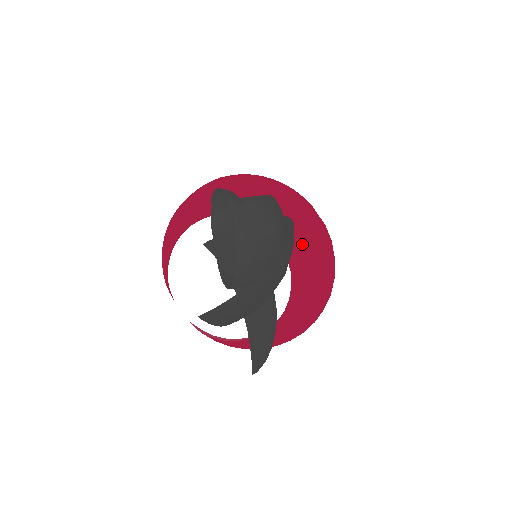
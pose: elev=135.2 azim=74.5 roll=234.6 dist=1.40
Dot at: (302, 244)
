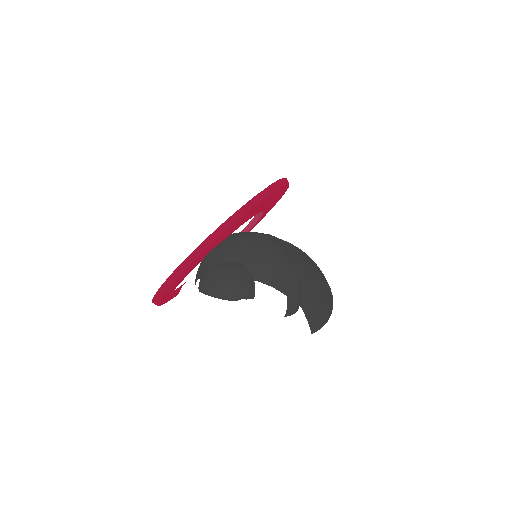
Dot at: occluded
